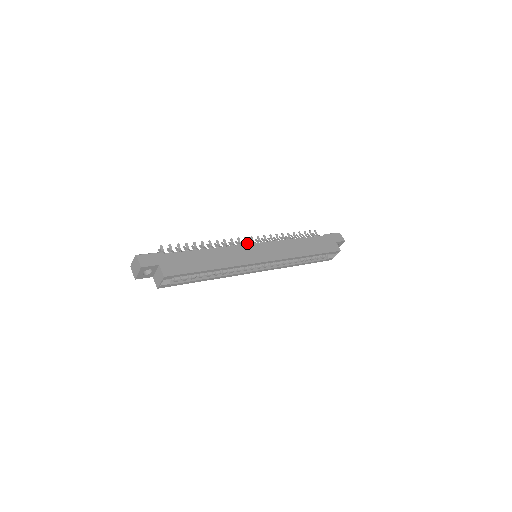
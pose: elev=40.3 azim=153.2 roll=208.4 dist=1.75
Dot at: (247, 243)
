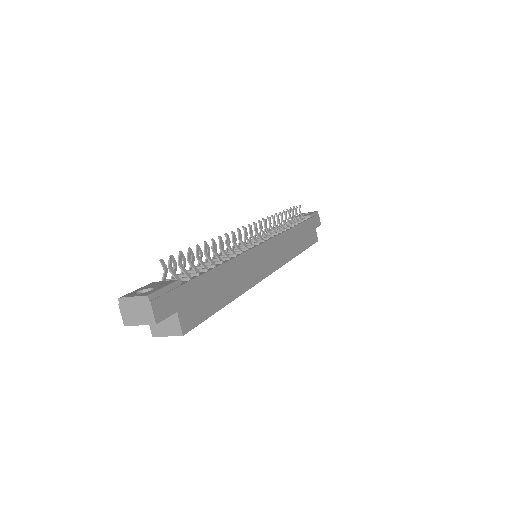
Dot at: (253, 237)
